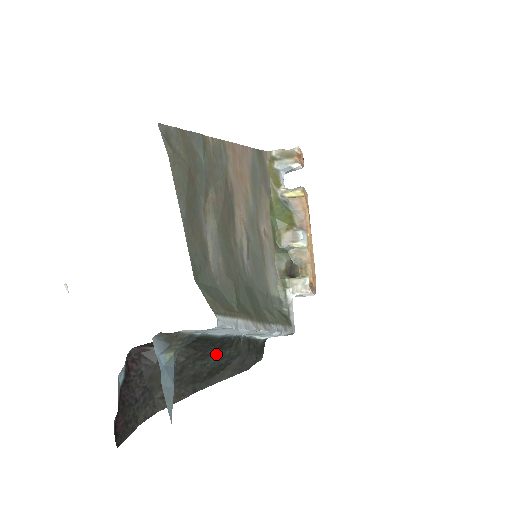
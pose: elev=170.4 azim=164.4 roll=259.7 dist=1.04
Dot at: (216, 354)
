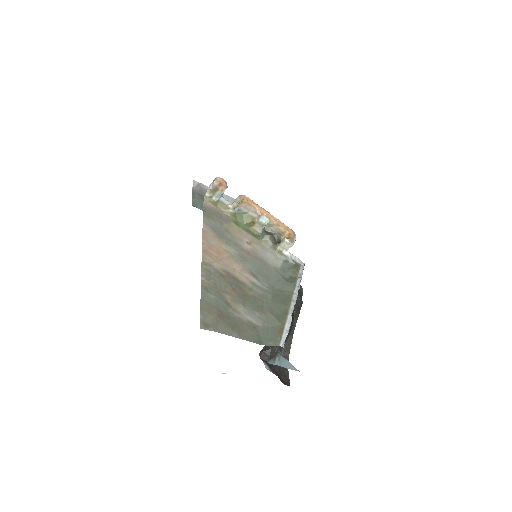
Dot at: occluded
